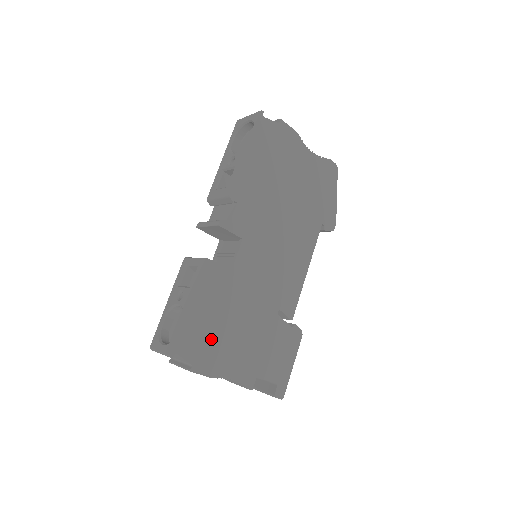
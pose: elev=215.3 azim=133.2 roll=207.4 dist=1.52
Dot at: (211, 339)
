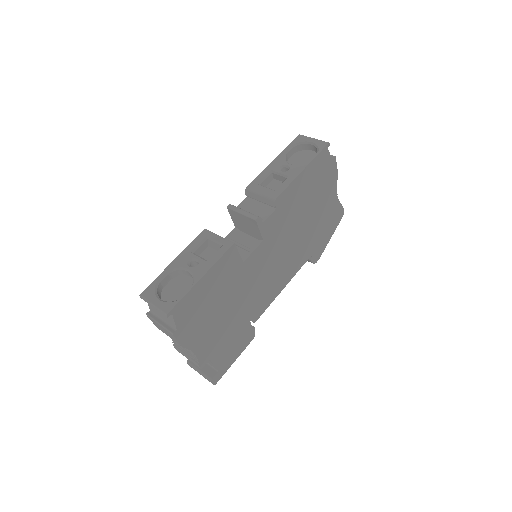
Dot at: (200, 313)
